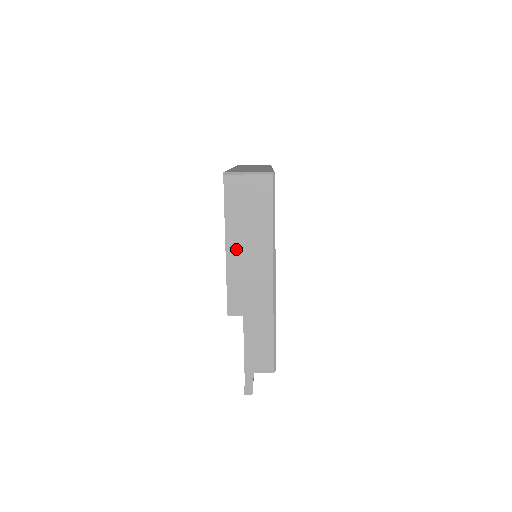
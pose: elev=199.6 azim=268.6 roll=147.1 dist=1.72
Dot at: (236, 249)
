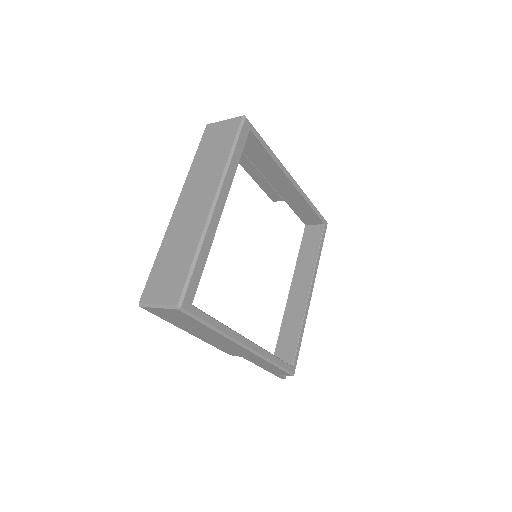
Dot at: (198, 335)
